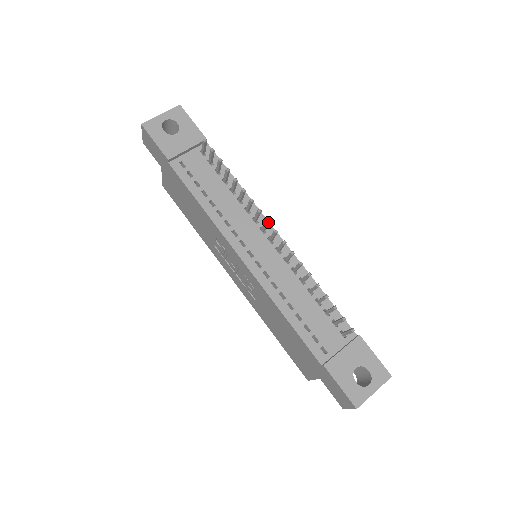
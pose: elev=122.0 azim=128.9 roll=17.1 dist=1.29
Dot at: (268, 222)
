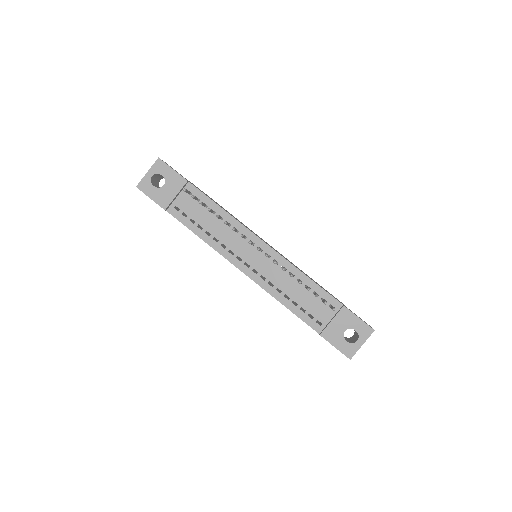
Dot at: (250, 243)
